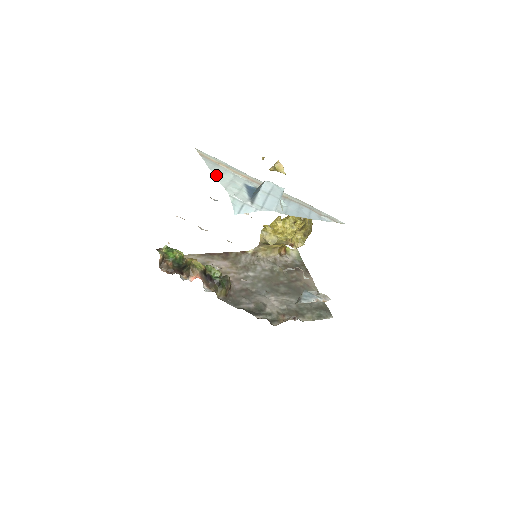
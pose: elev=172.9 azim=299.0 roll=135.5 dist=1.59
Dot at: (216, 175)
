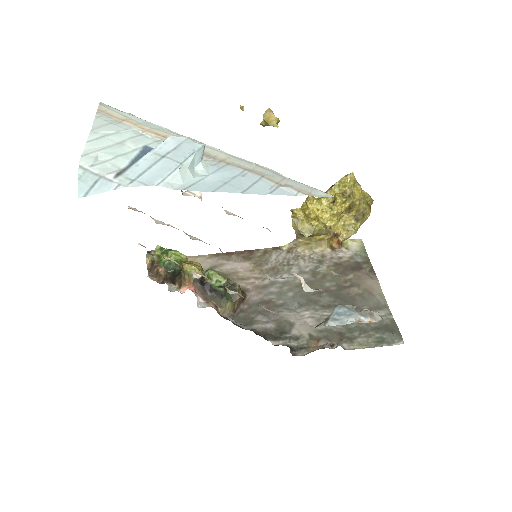
Dot at: (92, 137)
